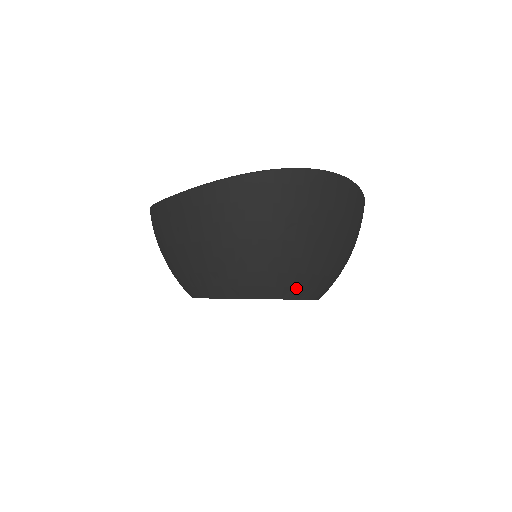
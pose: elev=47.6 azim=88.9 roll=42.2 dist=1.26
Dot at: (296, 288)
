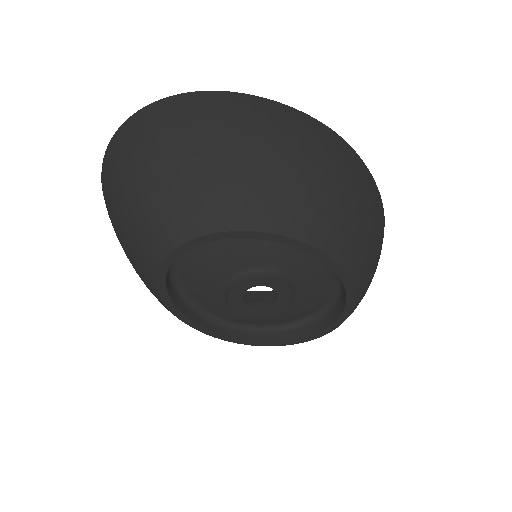
Dot at: (192, 219)
